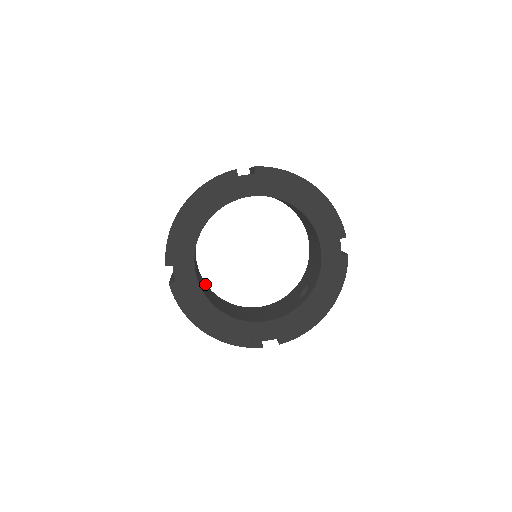
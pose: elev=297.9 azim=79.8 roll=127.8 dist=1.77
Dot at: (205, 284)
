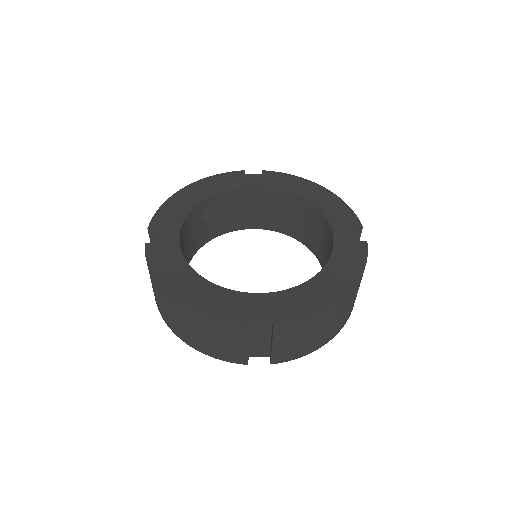
Dot at: occluded
